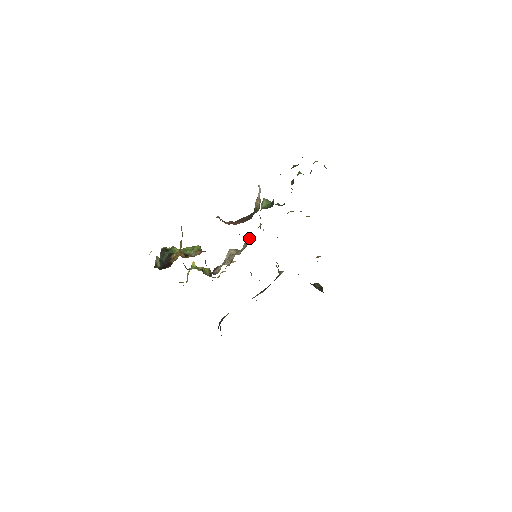
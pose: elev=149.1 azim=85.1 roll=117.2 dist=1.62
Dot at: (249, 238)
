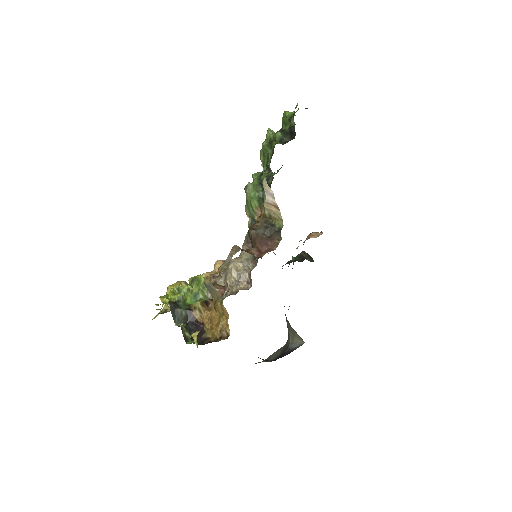
Dot at: (248, 241)
